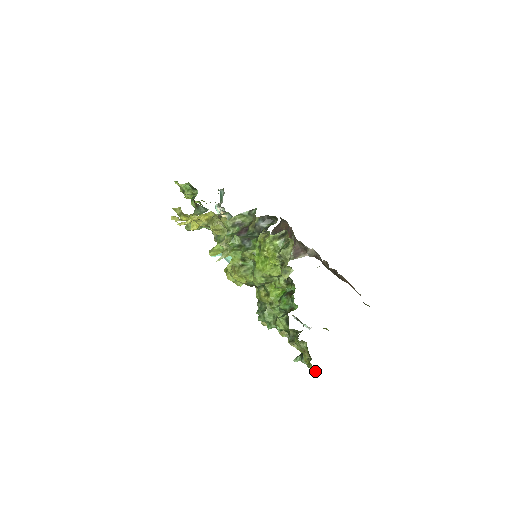
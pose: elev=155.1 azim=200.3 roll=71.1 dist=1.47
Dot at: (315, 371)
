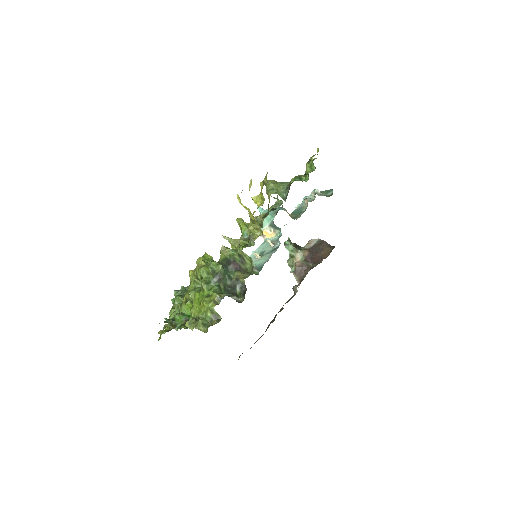
Dot at: occluded
